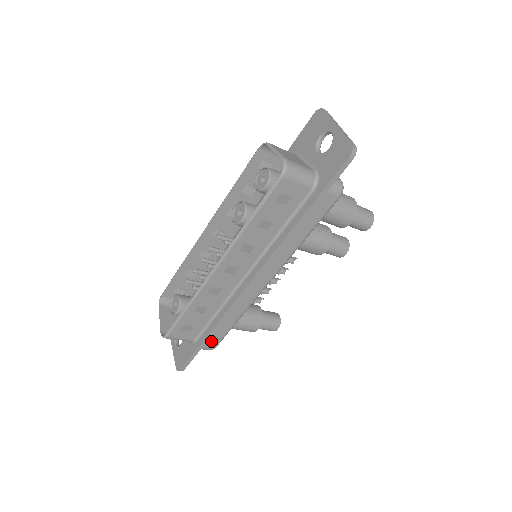
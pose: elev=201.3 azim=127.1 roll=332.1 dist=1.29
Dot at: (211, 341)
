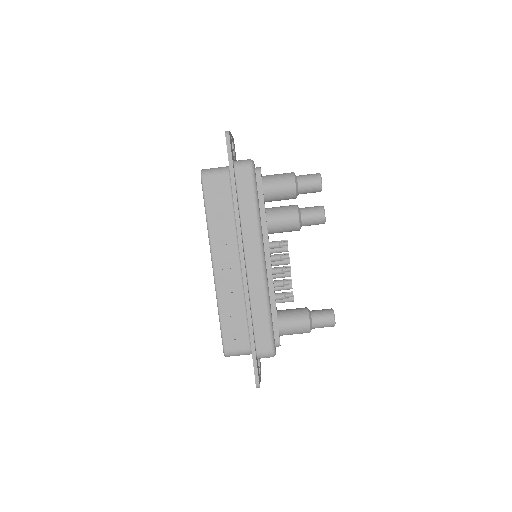
Dot at: (262, 343)
